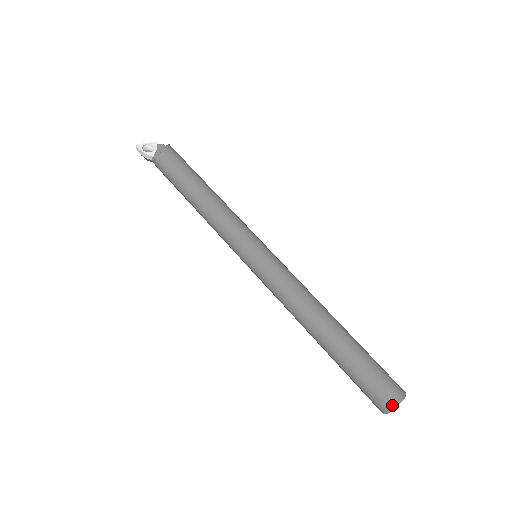
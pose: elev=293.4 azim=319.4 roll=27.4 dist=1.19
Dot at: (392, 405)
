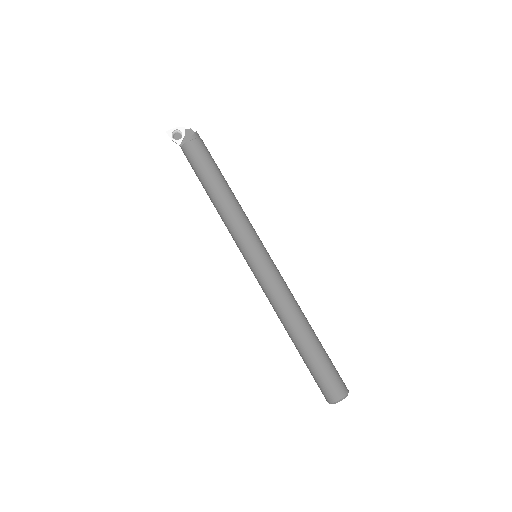
Dot at: (333, 402)
